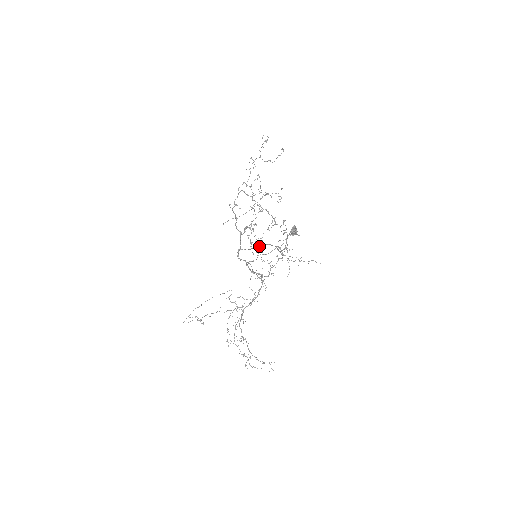
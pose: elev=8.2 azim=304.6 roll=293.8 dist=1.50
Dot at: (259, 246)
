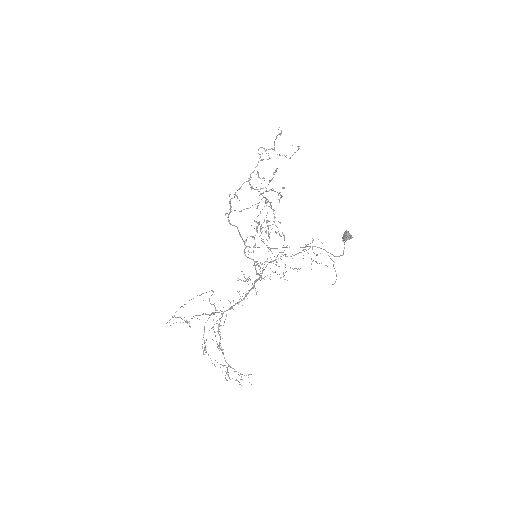
Dot at: occluded
